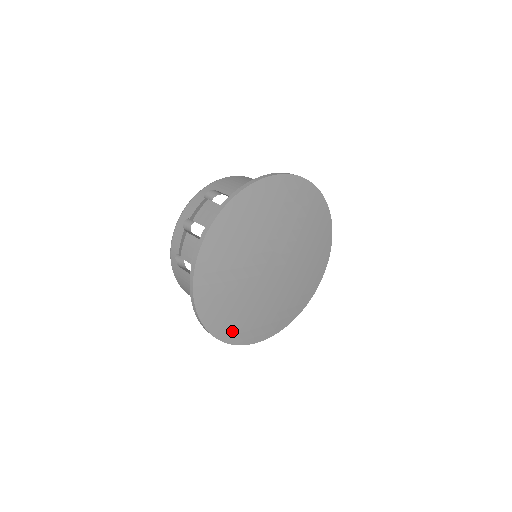
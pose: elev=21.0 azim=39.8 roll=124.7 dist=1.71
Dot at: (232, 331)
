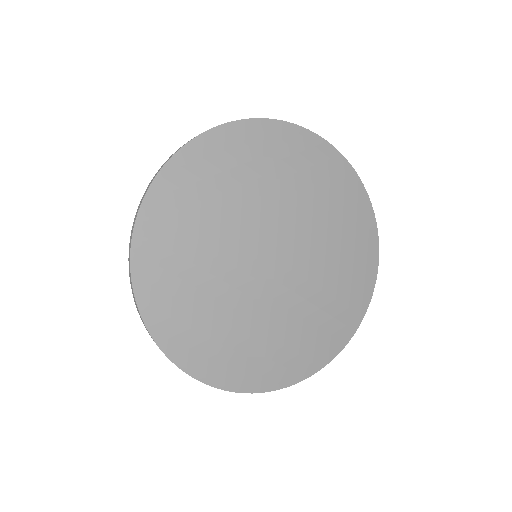
Dot at: (250, 373)
